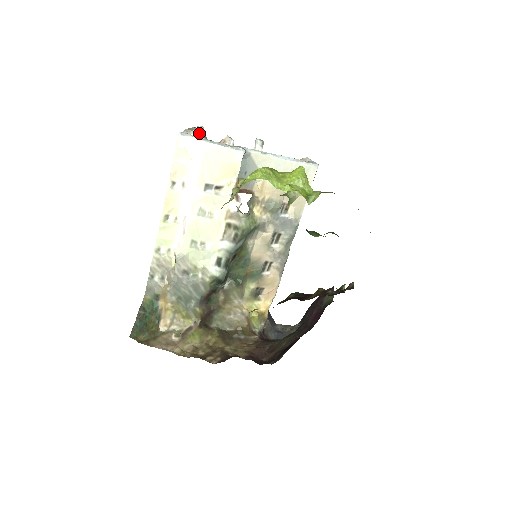
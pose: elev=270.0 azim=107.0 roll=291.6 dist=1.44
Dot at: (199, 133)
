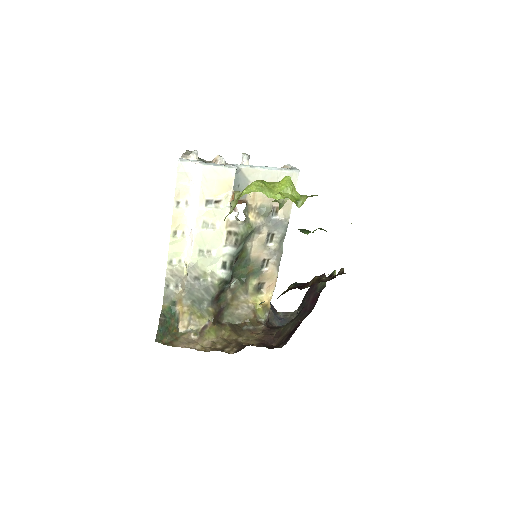
Dot at: (195, 157)
